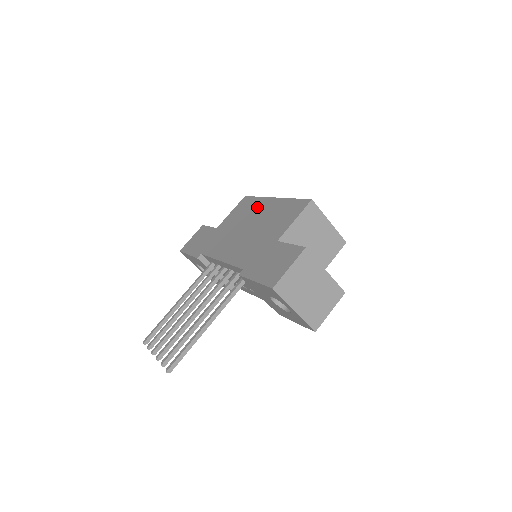
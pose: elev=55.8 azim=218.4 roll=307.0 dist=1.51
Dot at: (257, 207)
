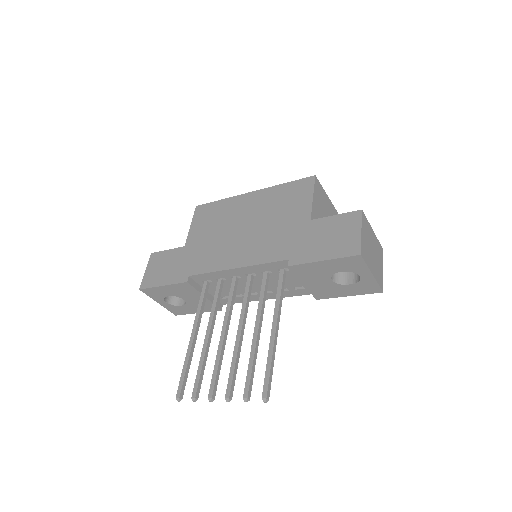
Dot at: (234, 207)
